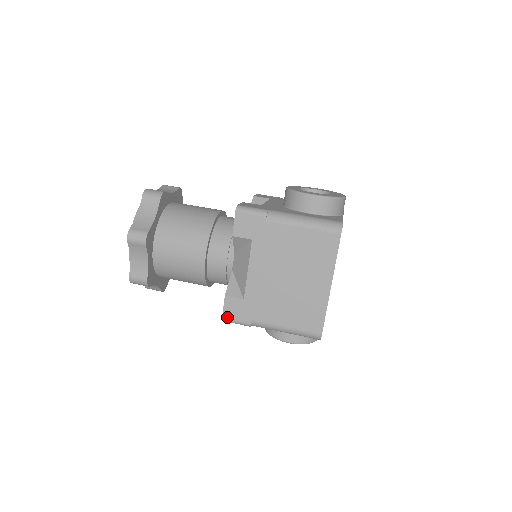
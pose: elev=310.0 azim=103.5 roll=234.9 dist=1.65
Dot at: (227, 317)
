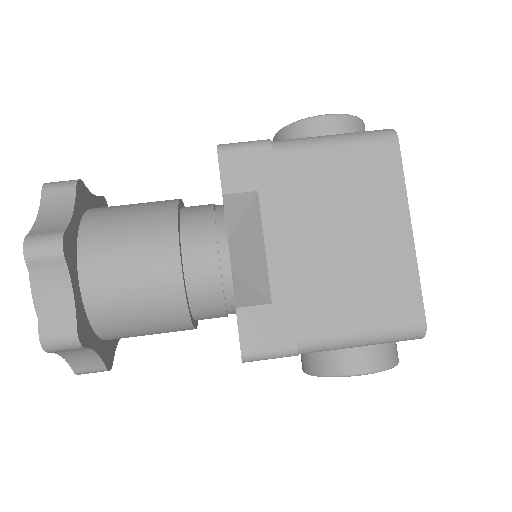
Dot at: (250, 349)
